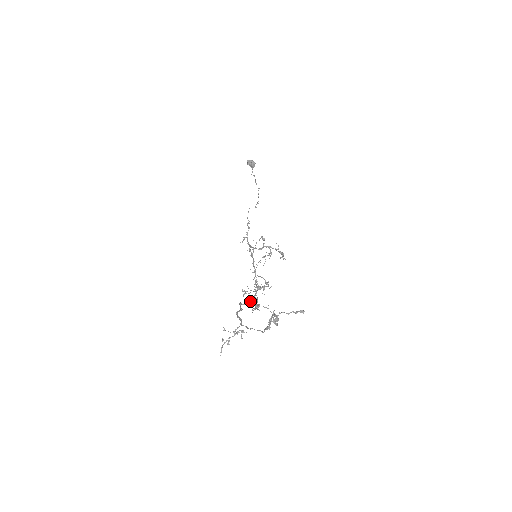
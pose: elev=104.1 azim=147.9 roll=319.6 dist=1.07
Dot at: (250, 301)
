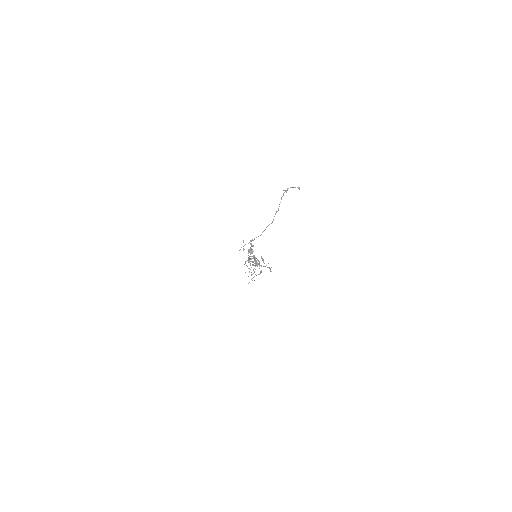
Dot at: occluded
